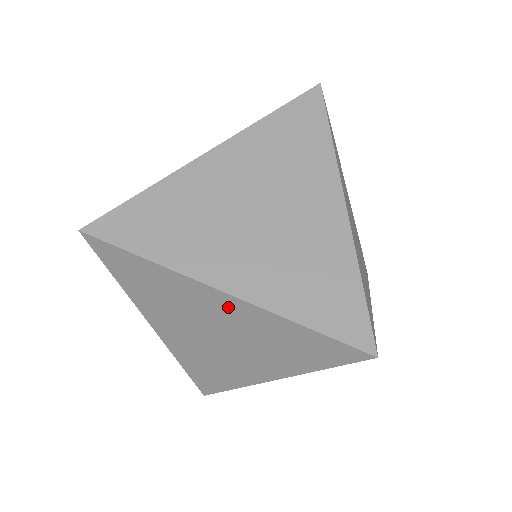
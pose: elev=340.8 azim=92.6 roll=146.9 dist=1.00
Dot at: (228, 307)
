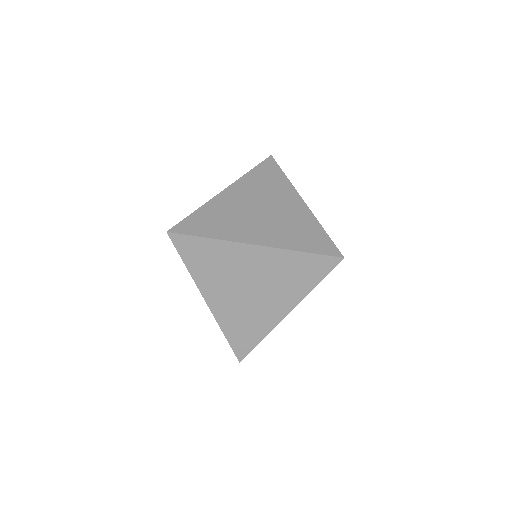
Dot at: occluded
